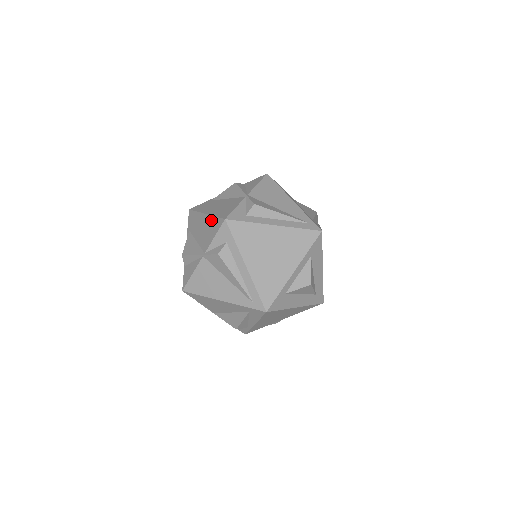
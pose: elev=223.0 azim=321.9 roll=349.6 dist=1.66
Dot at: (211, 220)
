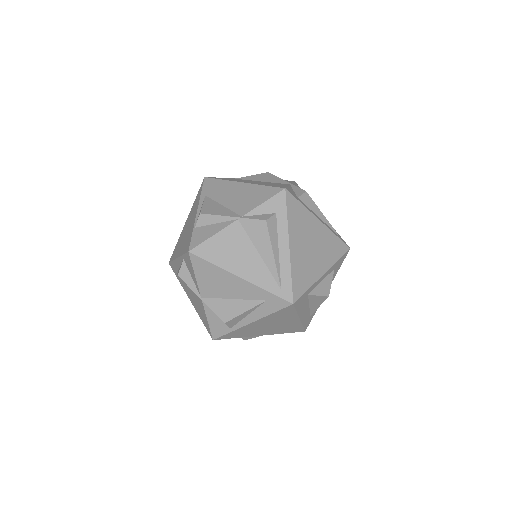
Dot at: (255, 188)
